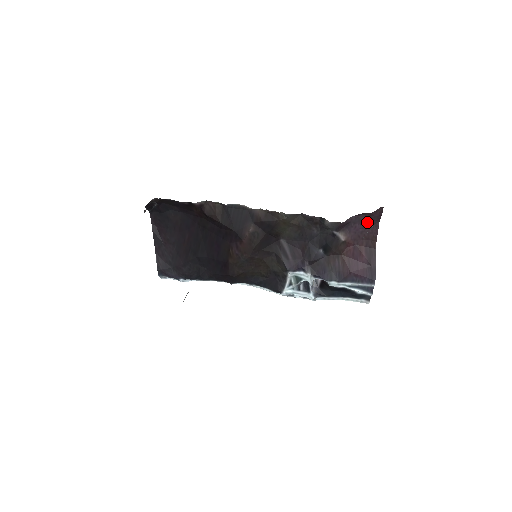
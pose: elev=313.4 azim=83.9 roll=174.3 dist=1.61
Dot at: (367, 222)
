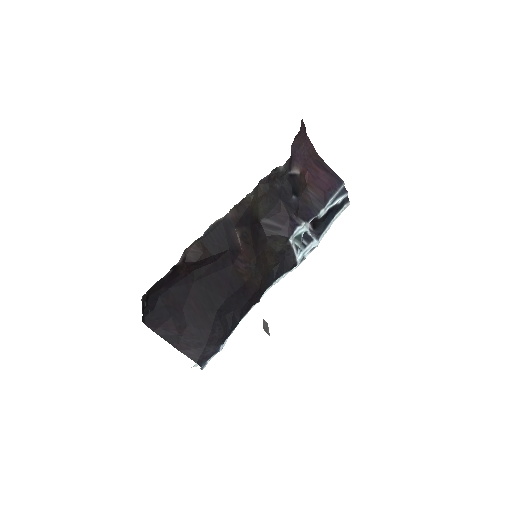
Dot at: (301, 143)
